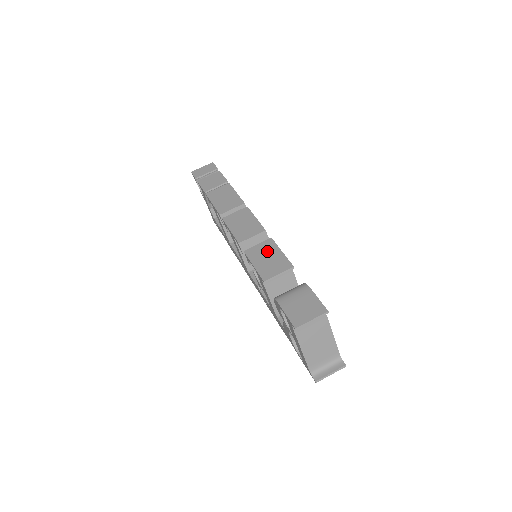
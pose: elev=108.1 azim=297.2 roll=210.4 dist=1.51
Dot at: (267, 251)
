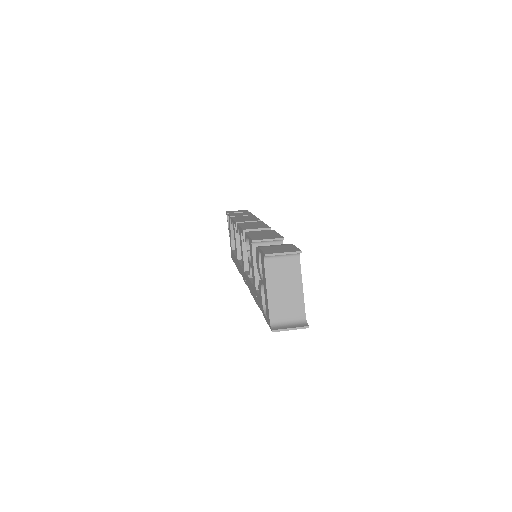
Dot at: (265, 232)
